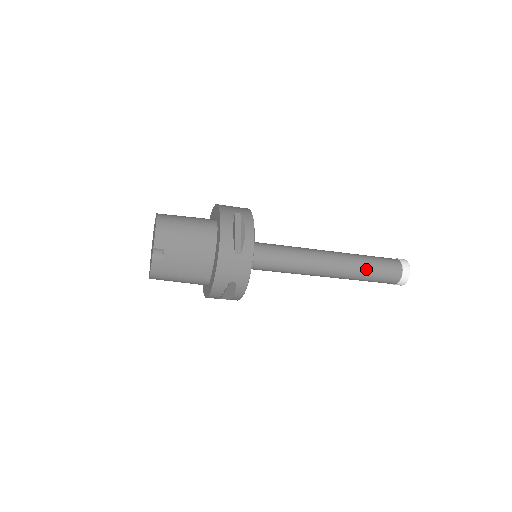
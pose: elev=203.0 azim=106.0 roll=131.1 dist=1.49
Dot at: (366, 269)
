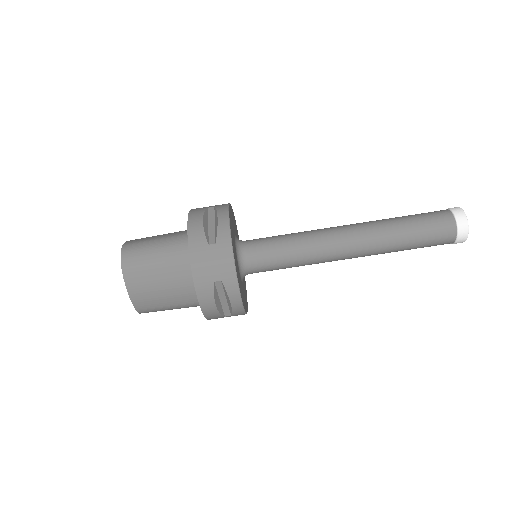
Dot at: occluded
